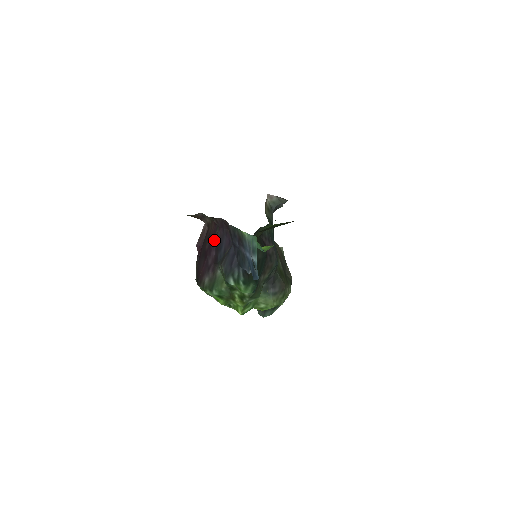
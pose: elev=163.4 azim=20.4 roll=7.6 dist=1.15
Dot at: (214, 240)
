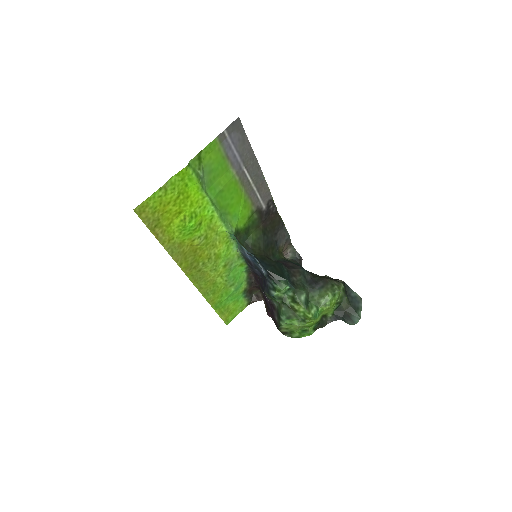
Dot at: (263, 294)
